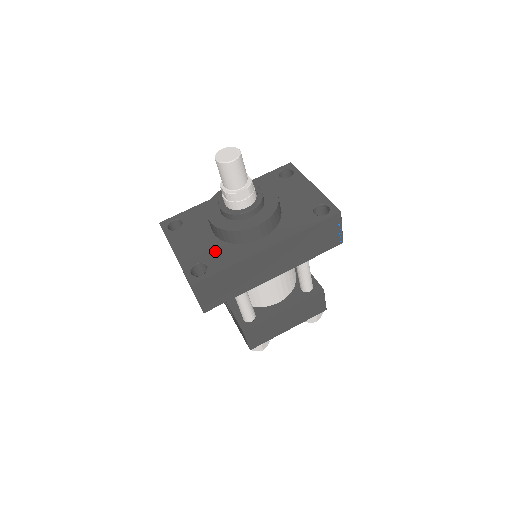
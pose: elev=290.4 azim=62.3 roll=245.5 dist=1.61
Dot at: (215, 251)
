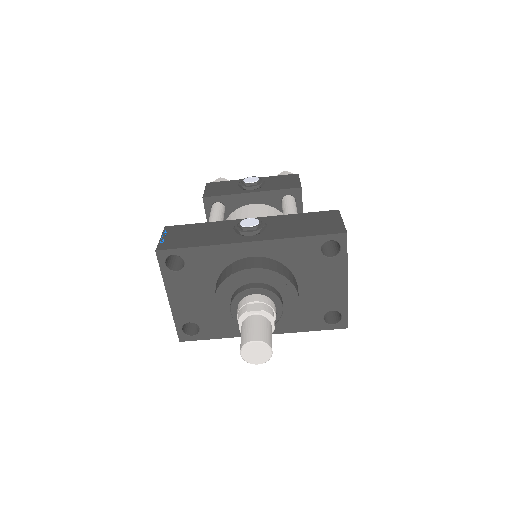
Dot at: (212, 318)
